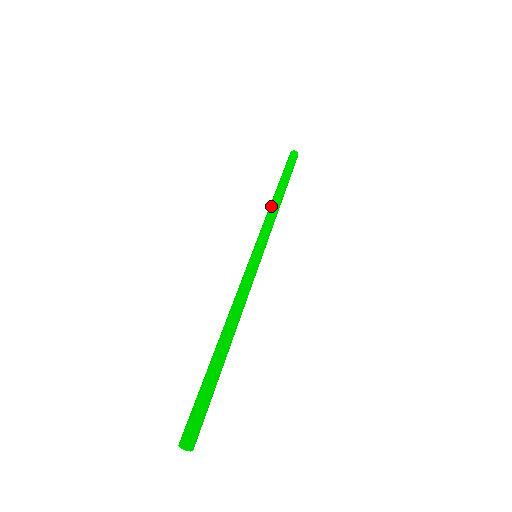
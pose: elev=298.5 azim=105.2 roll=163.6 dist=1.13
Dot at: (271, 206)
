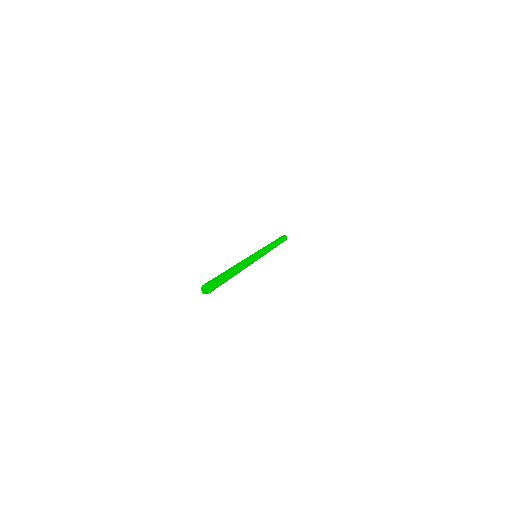
Dot at: (269, 244)
